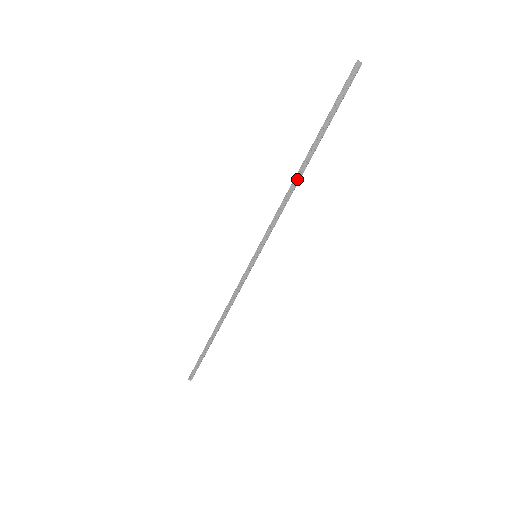
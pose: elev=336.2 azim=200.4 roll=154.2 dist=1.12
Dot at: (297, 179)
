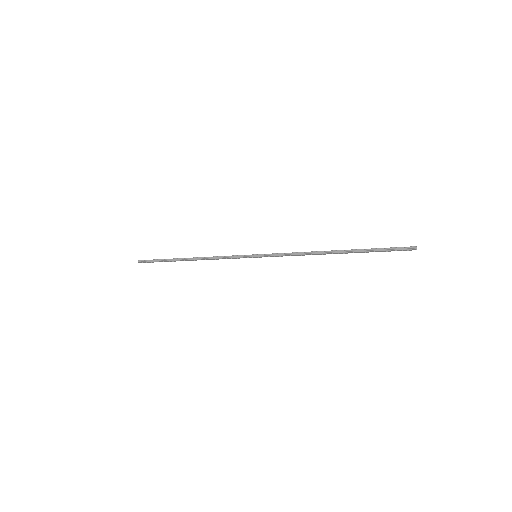
Dot at: (323, 254)
